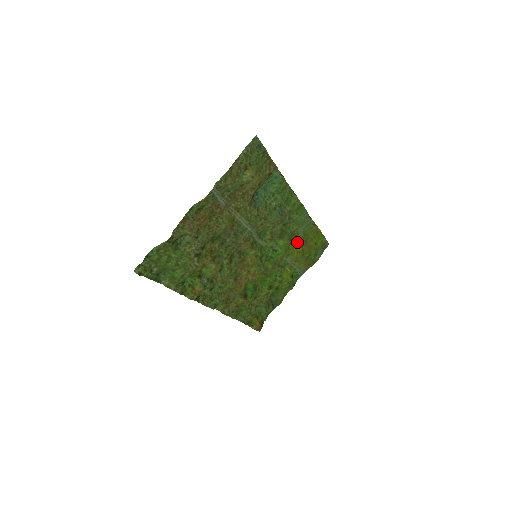
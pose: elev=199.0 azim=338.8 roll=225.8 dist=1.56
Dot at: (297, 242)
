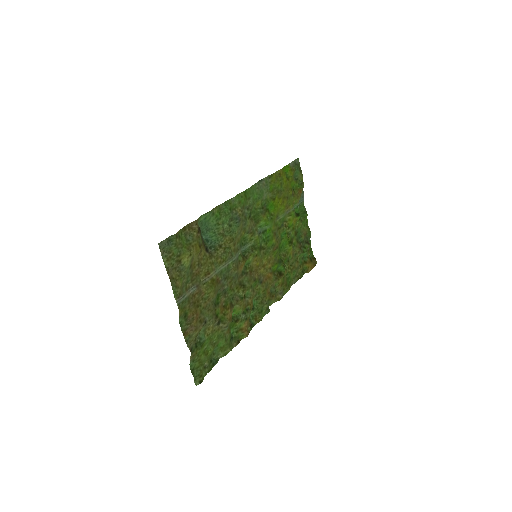
Dot at: (273, 203)
